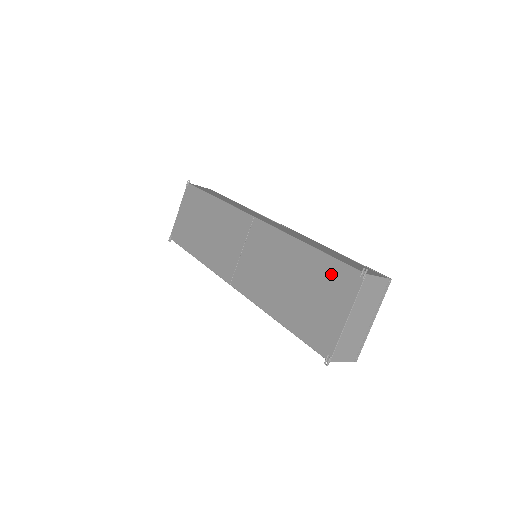
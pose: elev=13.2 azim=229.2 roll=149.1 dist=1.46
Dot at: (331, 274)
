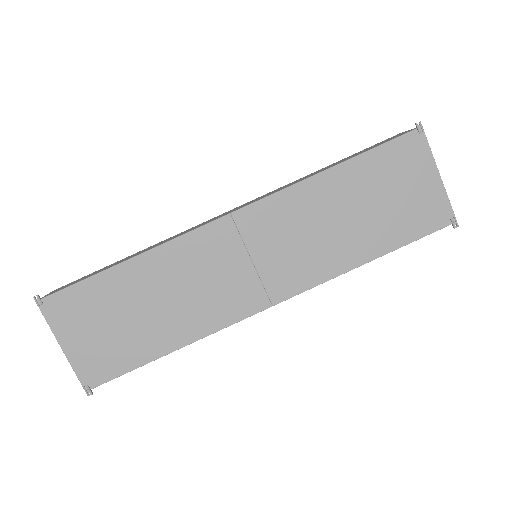
Dot at: (390, 161)
